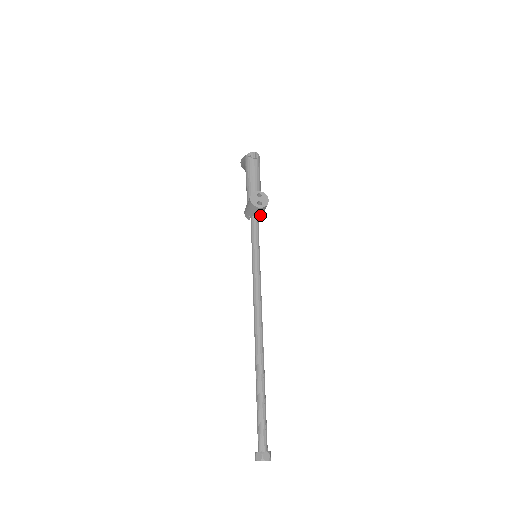
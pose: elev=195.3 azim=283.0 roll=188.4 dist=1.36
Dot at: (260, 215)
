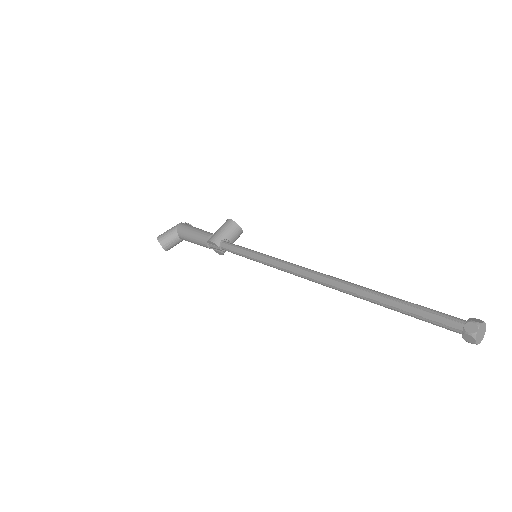
Dot at: occluded
